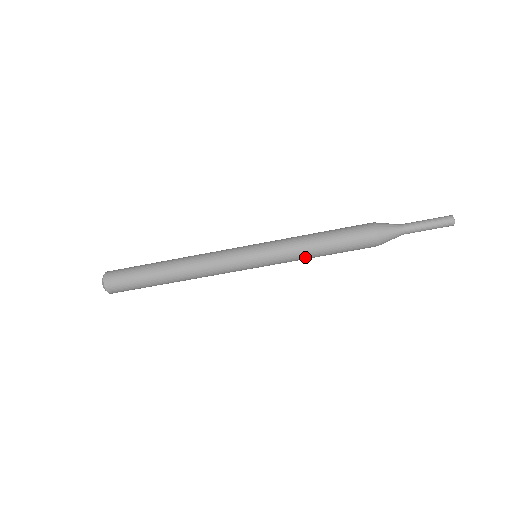
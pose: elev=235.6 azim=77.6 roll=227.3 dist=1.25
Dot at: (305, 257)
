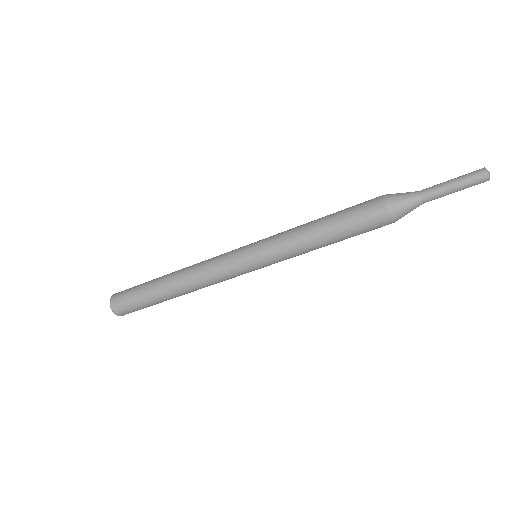
Dot at: occluded
